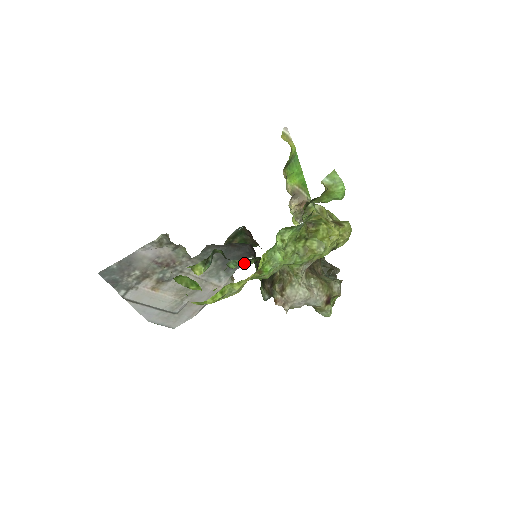
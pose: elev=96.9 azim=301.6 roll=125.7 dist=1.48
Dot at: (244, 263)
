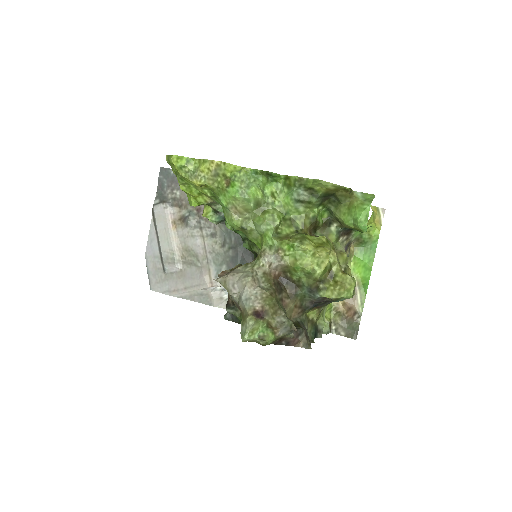
Dot at: occluded
